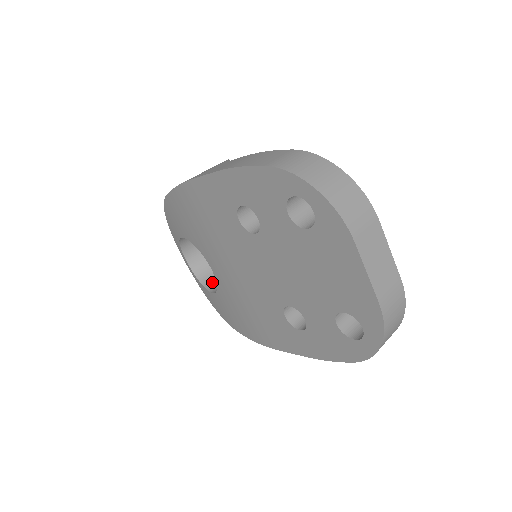
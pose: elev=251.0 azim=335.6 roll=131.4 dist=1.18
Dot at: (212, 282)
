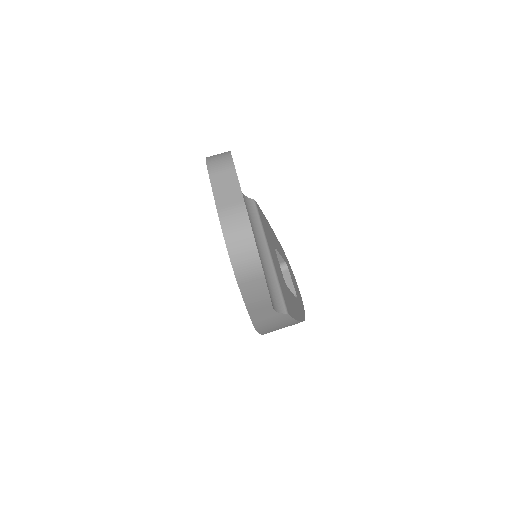
Dot at: occluded
